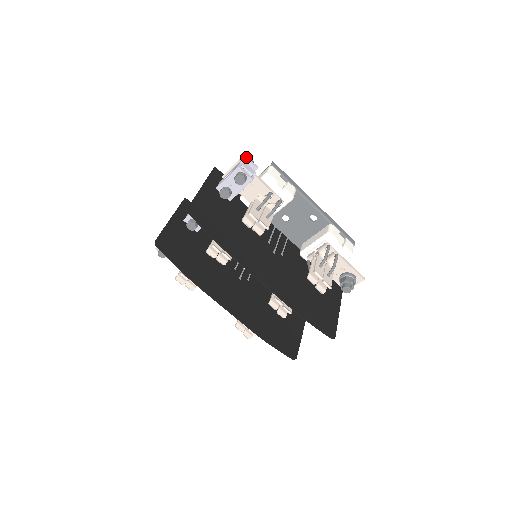
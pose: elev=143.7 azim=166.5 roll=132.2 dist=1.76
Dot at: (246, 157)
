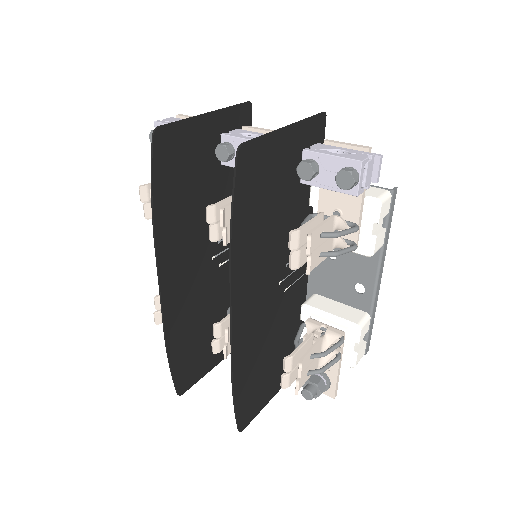
Dot at: (381, 155)
